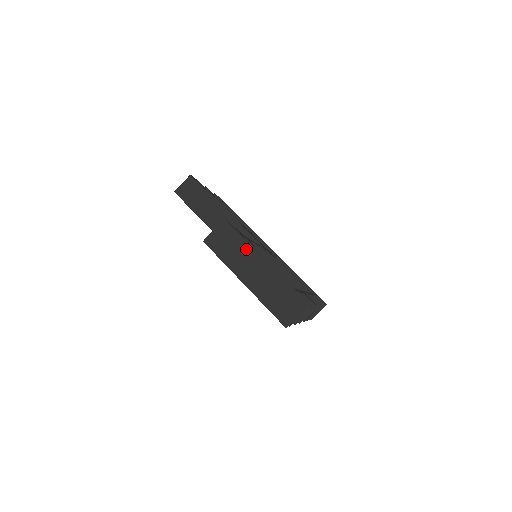
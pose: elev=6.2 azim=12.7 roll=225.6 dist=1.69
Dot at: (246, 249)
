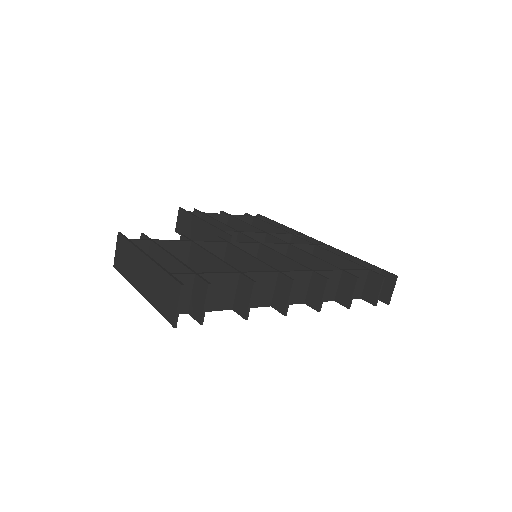
Dot at: (133, 253)
